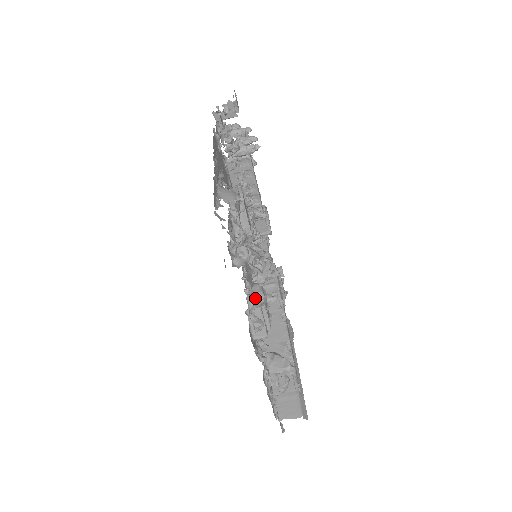
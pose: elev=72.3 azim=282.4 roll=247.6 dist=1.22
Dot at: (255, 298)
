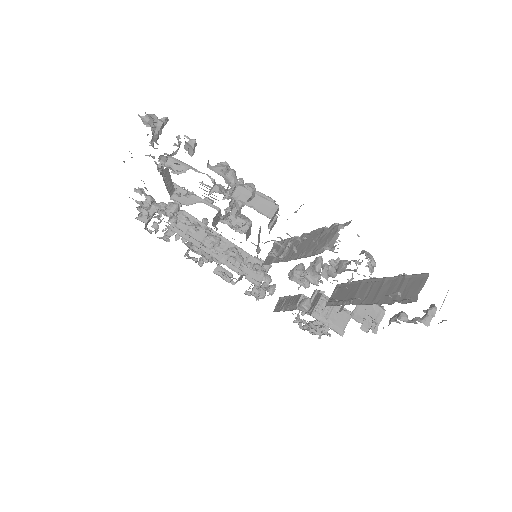
Dot at: (217, 166)
